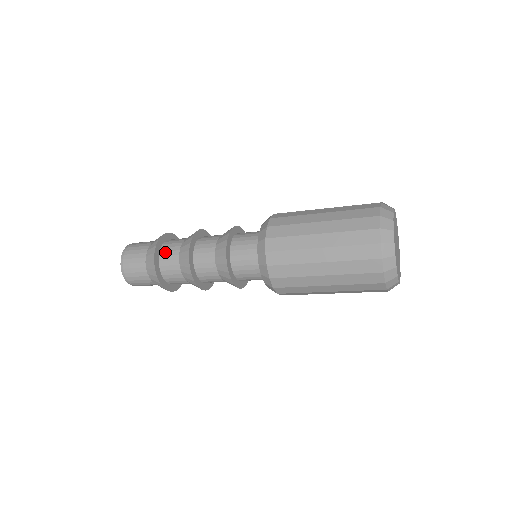
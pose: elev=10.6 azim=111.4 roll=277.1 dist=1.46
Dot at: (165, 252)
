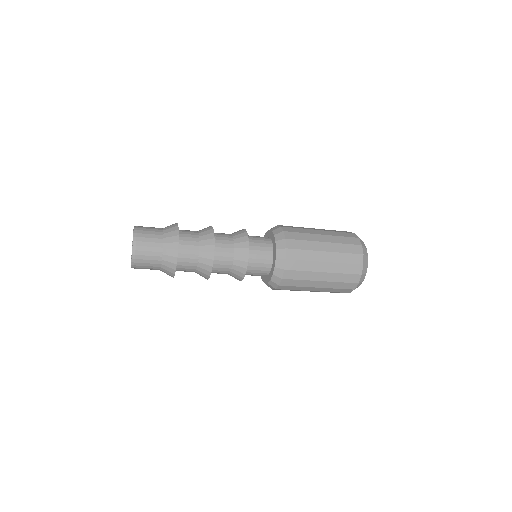
Dot at: (184, 237)
